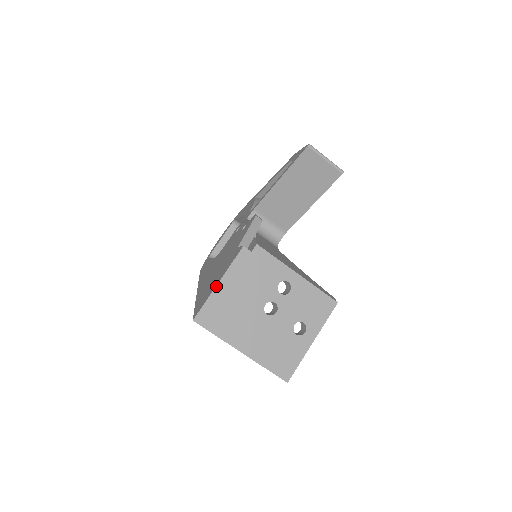
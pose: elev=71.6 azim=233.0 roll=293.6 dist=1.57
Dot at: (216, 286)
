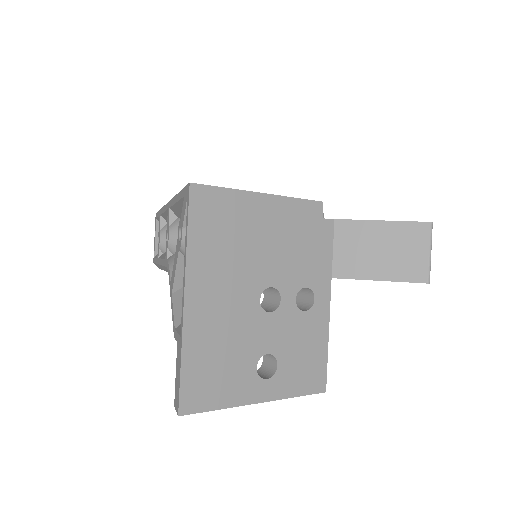
Dot at: (257, 192)
